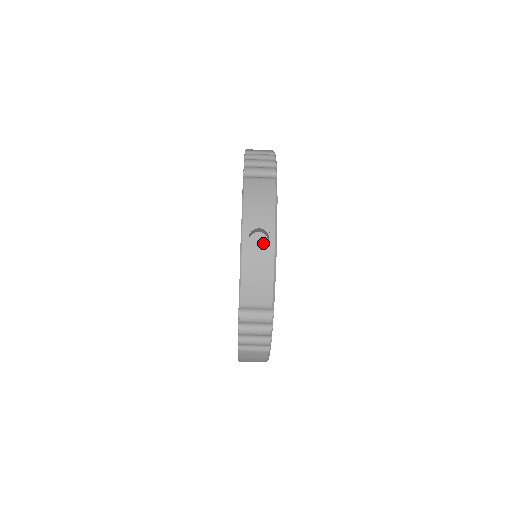
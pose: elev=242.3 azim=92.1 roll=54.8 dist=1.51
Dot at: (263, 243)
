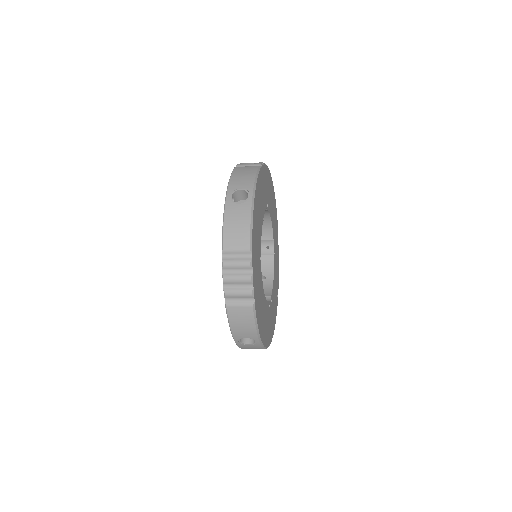
Dot at: occluded
